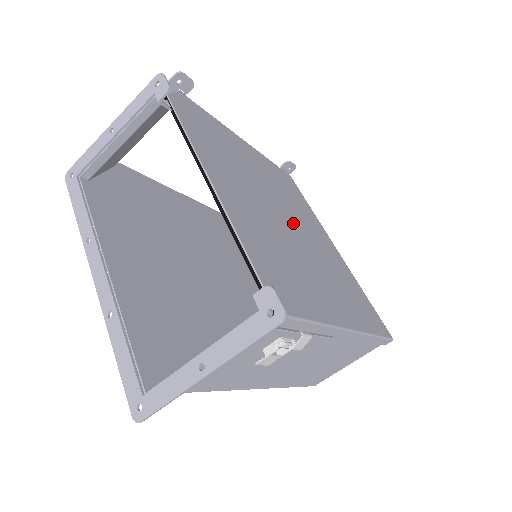
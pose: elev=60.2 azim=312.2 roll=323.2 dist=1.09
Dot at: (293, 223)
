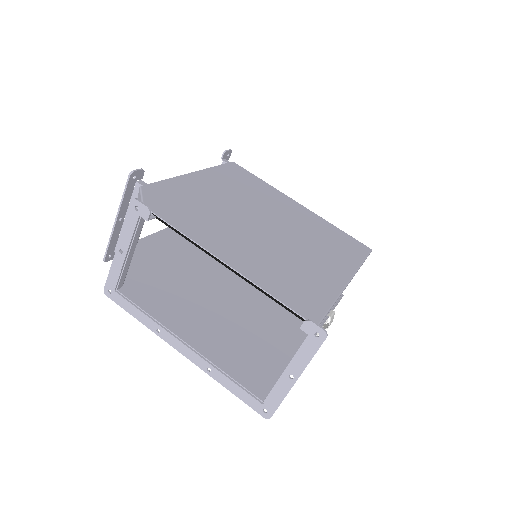
Dot at: (269, 222)
